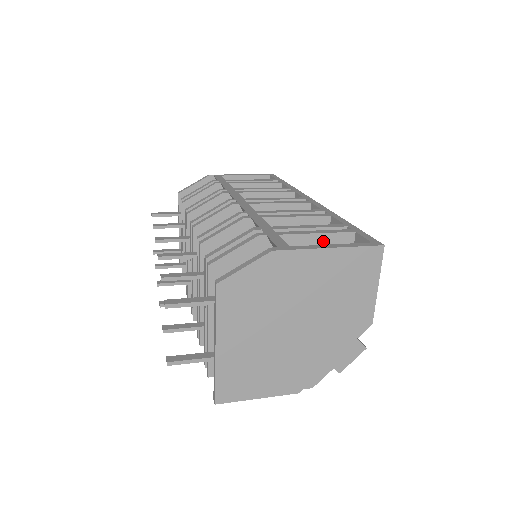
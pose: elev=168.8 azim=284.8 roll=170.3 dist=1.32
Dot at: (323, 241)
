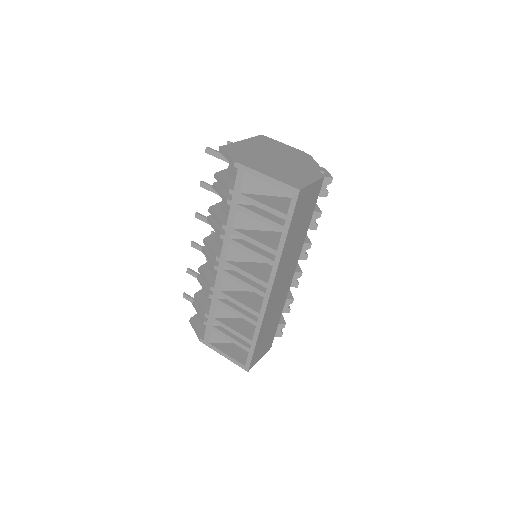
Dot at: occluded
